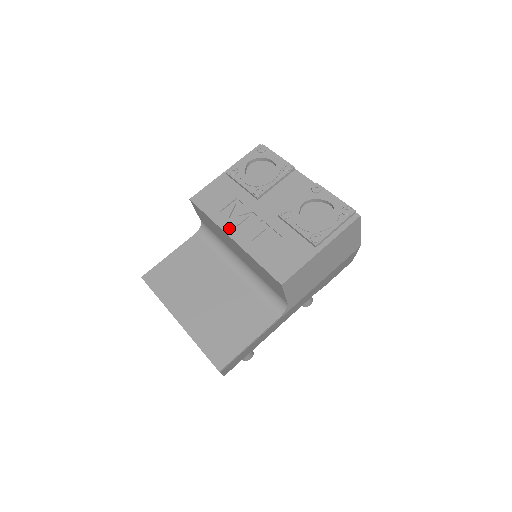
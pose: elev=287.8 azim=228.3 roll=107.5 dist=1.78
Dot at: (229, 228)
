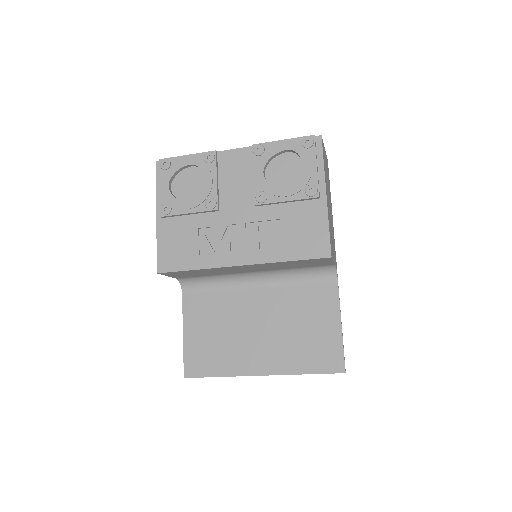
Dot at: (226, 260)
